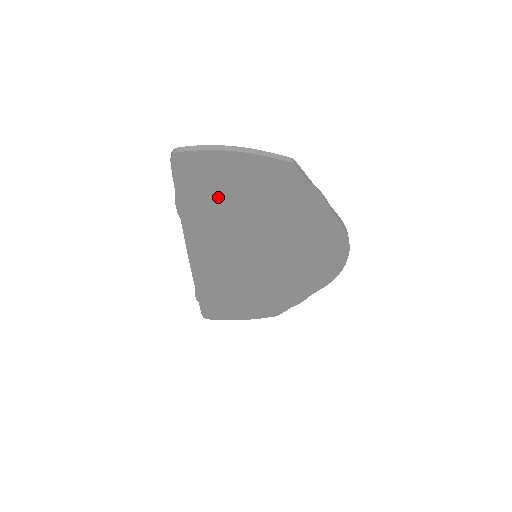
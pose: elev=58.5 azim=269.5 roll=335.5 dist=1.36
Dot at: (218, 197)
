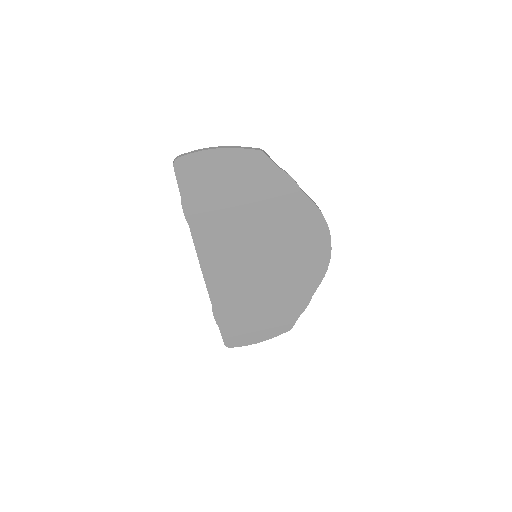
Dot at: (214, 195)
